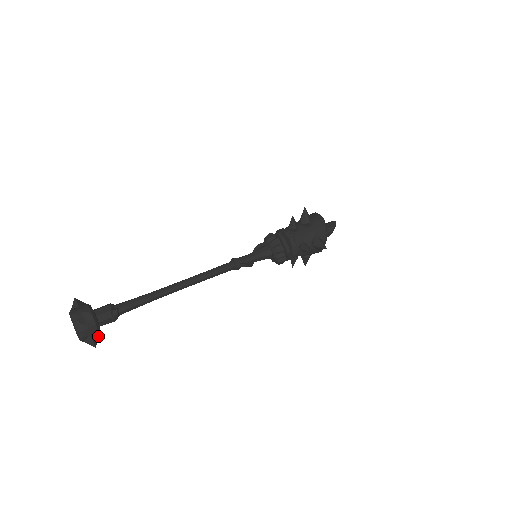
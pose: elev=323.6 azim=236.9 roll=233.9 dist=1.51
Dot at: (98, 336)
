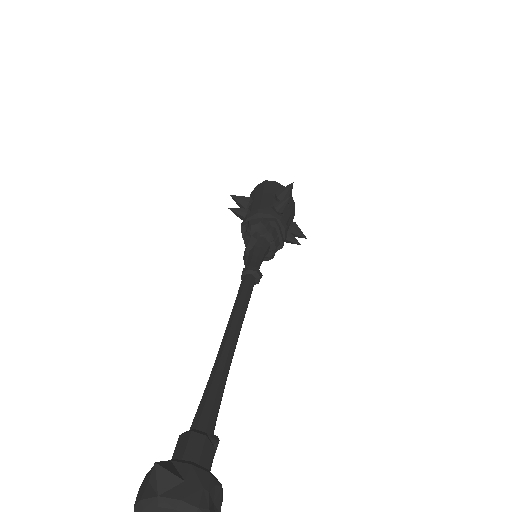
Dot at: out of frame
